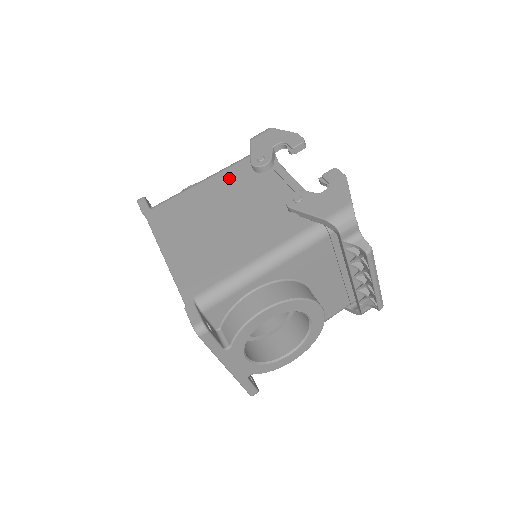
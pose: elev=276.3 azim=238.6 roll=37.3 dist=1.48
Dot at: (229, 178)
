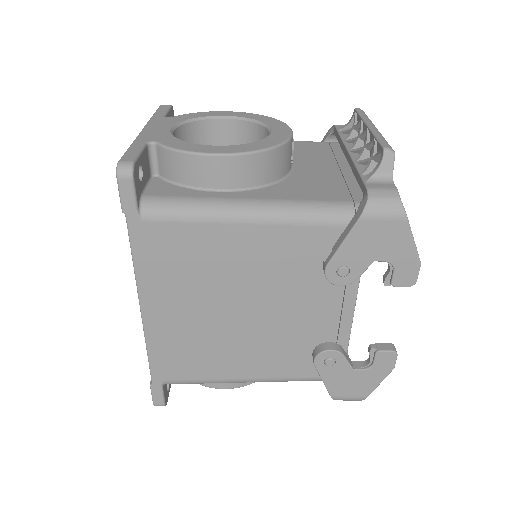
Dot at: (284, 249)
